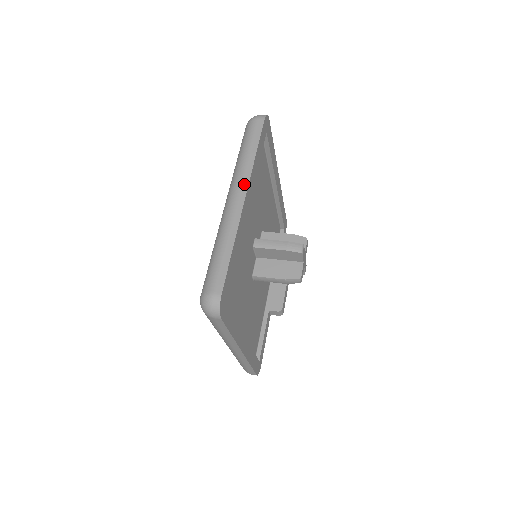
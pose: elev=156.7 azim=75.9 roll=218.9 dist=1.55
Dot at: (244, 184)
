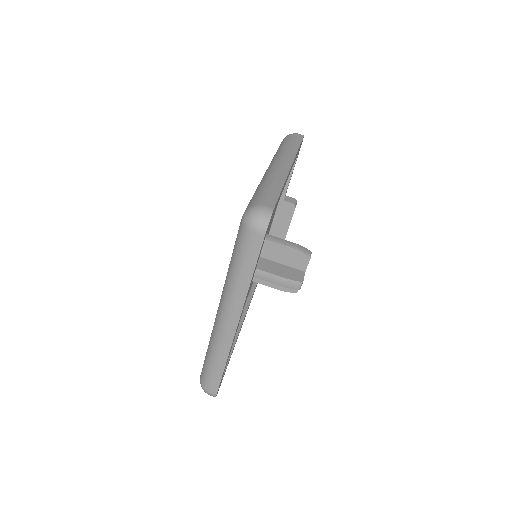
Dot at: (236, 312)
